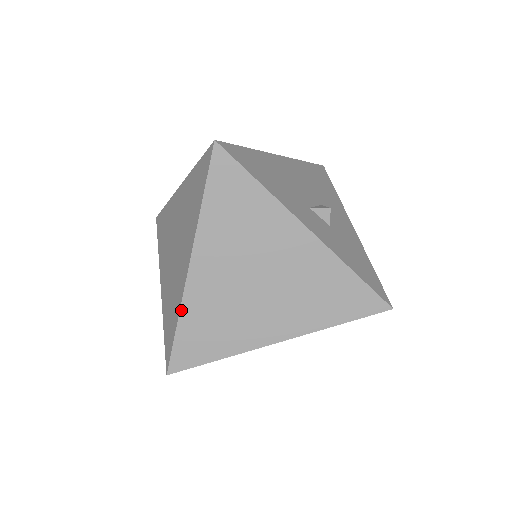
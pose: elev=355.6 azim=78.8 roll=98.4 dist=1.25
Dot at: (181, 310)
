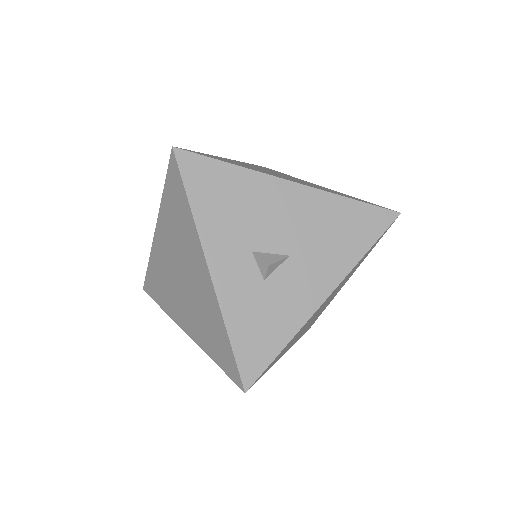
Dot at: (150, 256)
